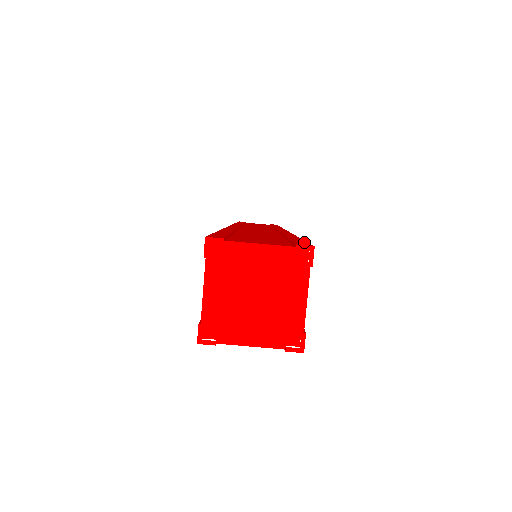
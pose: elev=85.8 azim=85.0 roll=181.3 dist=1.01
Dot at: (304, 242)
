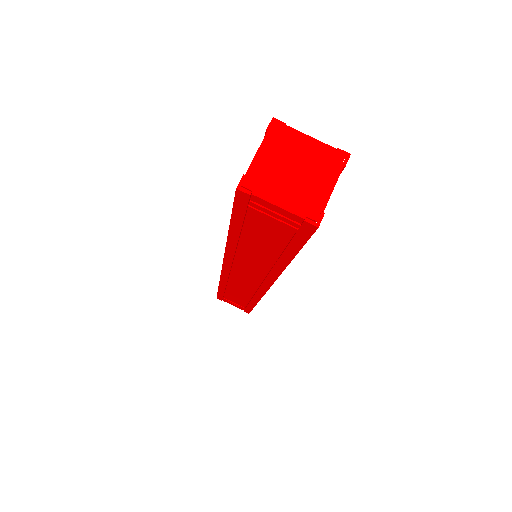
Dot at: occluded
